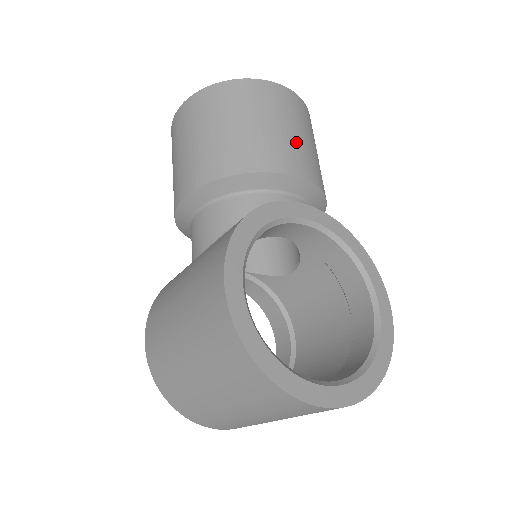
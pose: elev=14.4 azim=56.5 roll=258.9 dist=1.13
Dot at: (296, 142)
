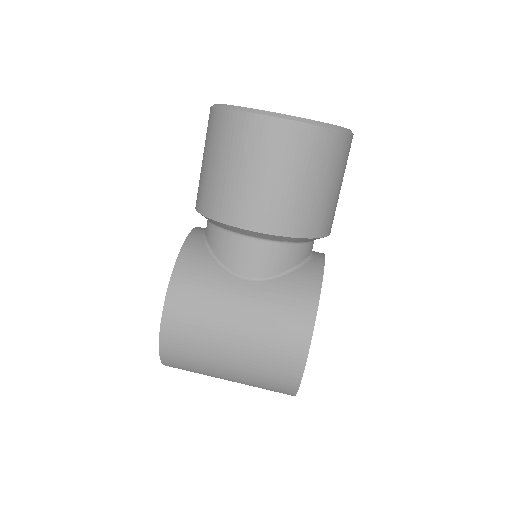
Dot at: occluded
